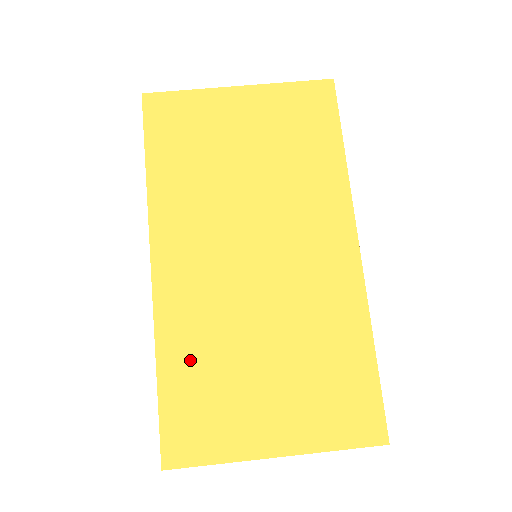
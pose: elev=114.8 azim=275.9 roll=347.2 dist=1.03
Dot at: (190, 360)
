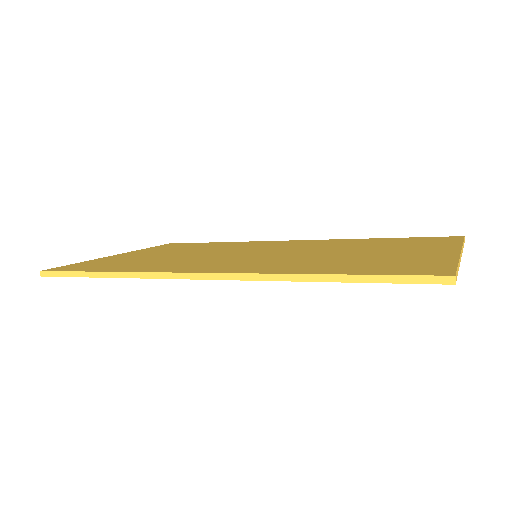
Dot at: (324, 266)
